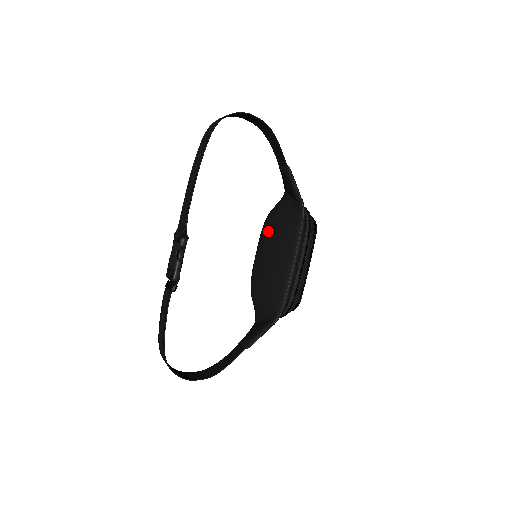
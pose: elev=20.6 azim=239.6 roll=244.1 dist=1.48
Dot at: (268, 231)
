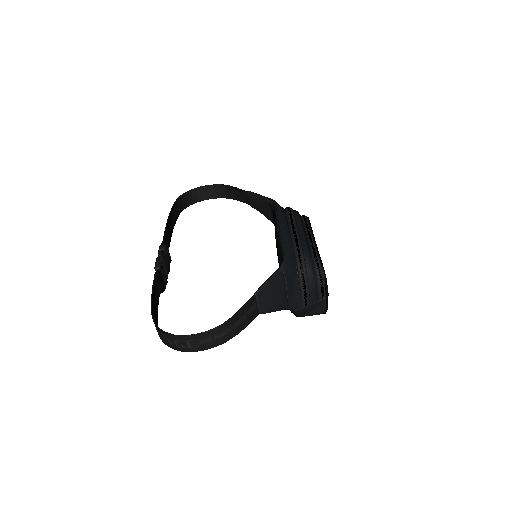
Dot at: occluded
